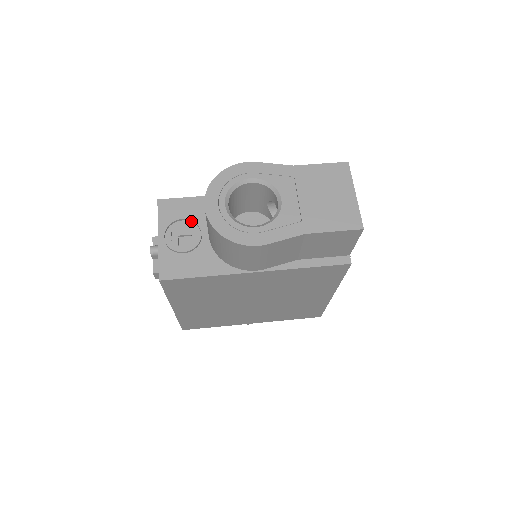
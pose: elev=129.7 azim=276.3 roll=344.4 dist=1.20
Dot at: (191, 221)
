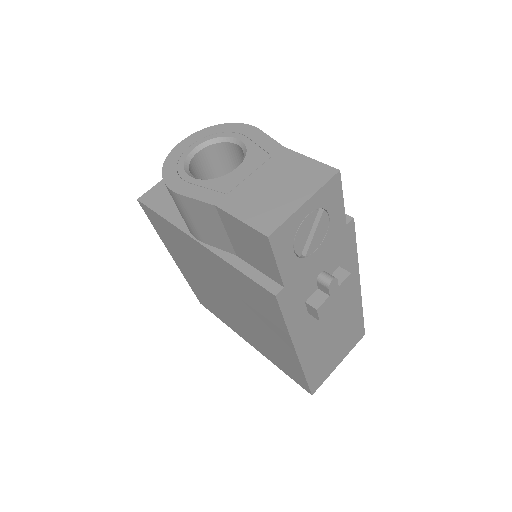
Dot at: occluded
